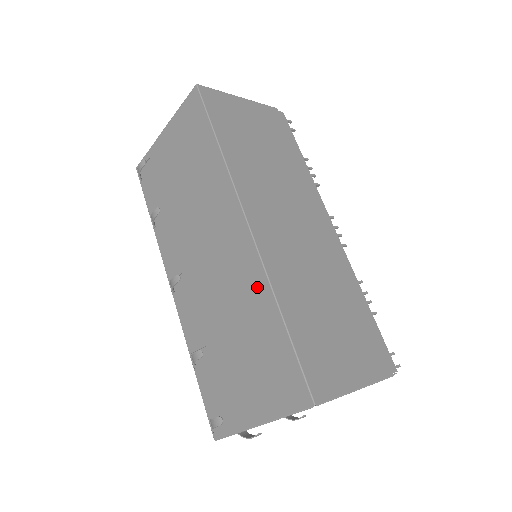
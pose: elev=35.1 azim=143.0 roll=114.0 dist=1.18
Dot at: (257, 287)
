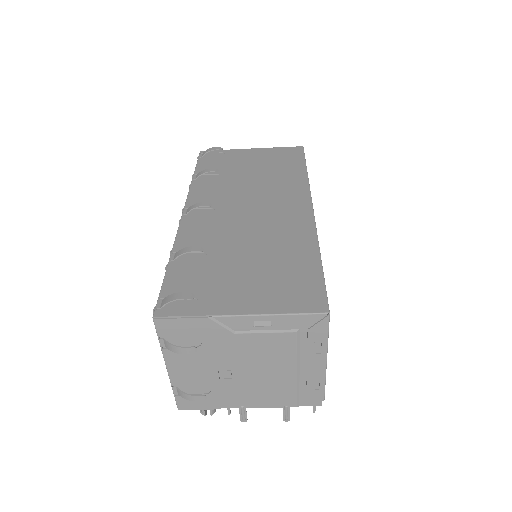
Dot at: (302, 236)
